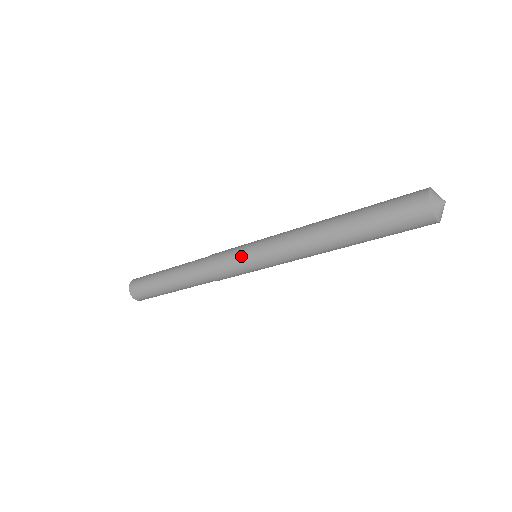
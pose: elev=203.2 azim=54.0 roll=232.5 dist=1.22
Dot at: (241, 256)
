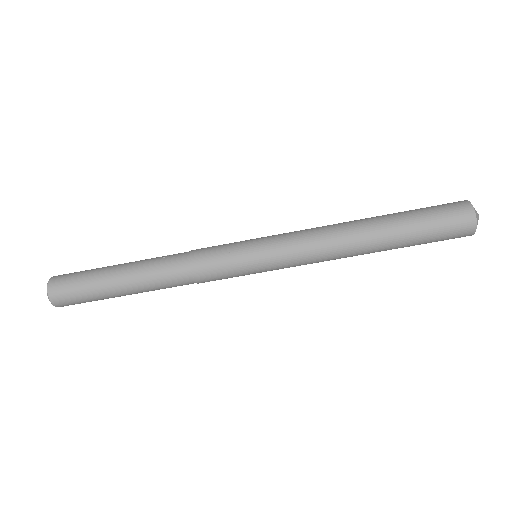
Dot at: (244, 250)
